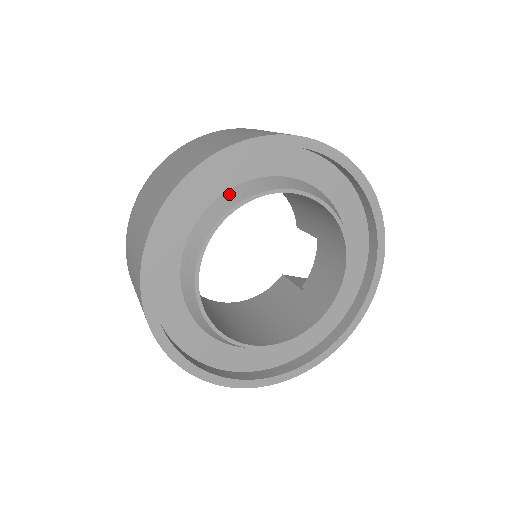
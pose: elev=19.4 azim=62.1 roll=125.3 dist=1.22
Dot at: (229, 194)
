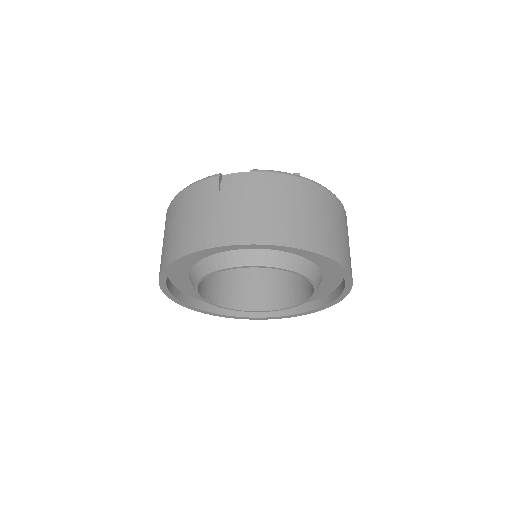
Dot at: (197, 267)
